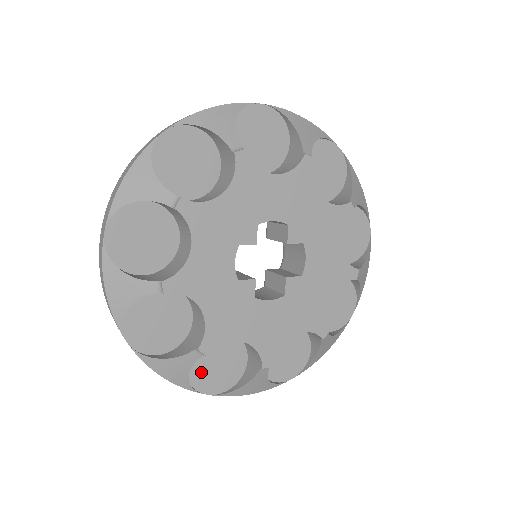
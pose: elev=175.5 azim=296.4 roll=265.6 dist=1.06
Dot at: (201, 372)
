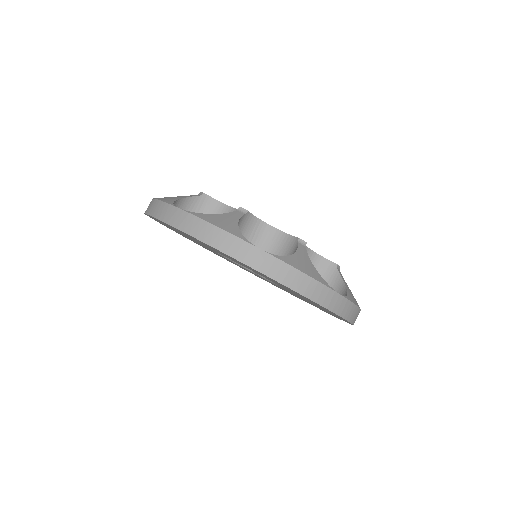
Dot at: occluded
